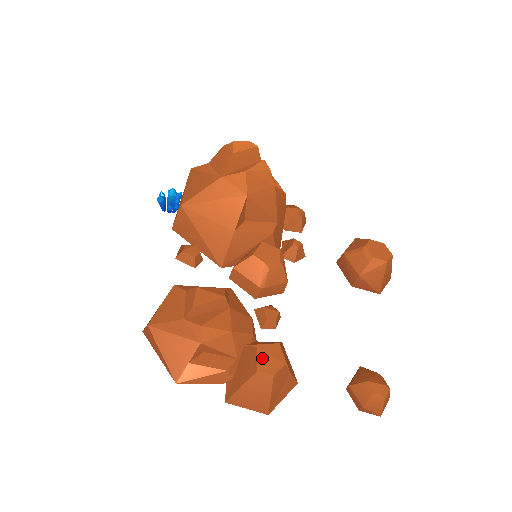
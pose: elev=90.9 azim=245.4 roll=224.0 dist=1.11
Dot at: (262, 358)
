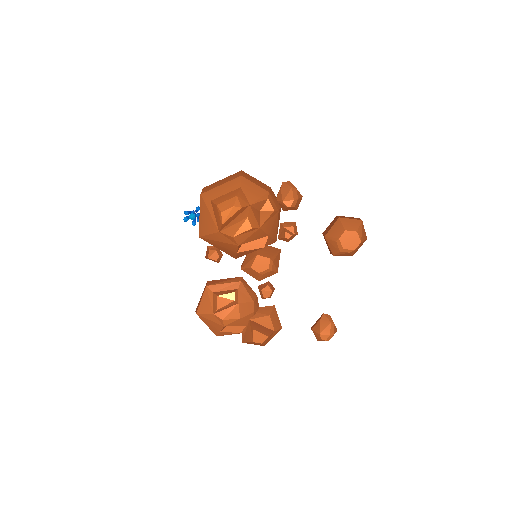
Dot at: (256, 335)
